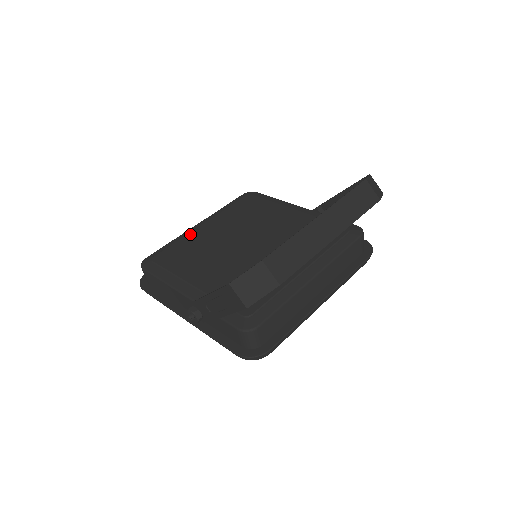
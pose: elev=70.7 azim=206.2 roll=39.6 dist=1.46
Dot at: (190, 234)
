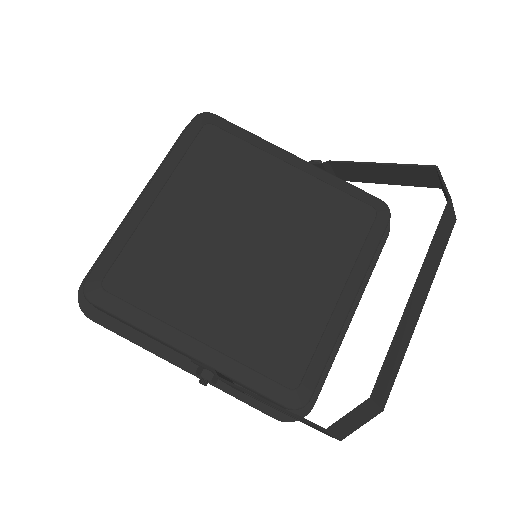
Dot at: (144, 224)
